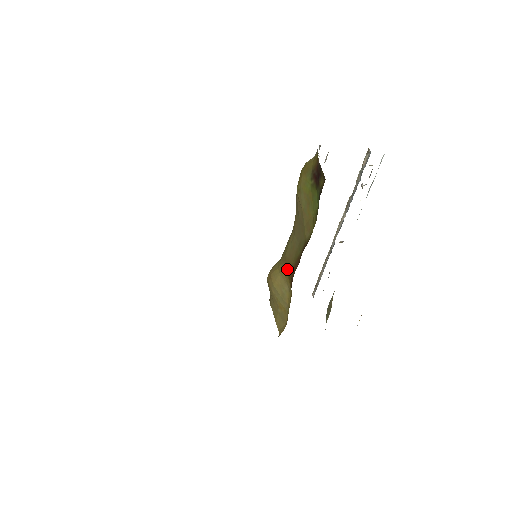
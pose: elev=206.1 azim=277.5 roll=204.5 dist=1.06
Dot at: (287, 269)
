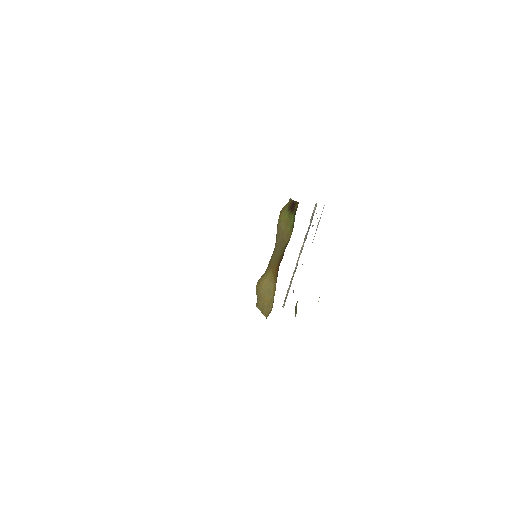
Dot at: (273, 269)
